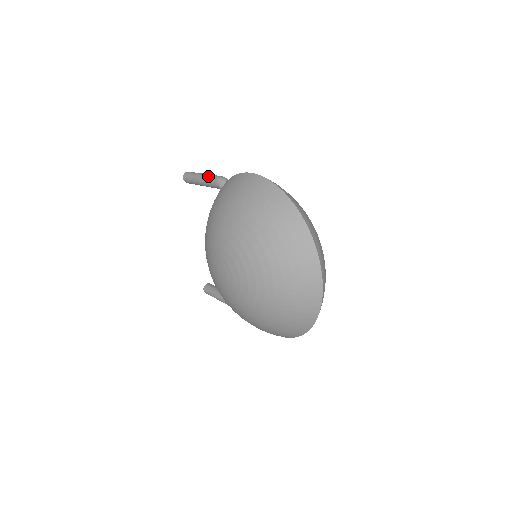
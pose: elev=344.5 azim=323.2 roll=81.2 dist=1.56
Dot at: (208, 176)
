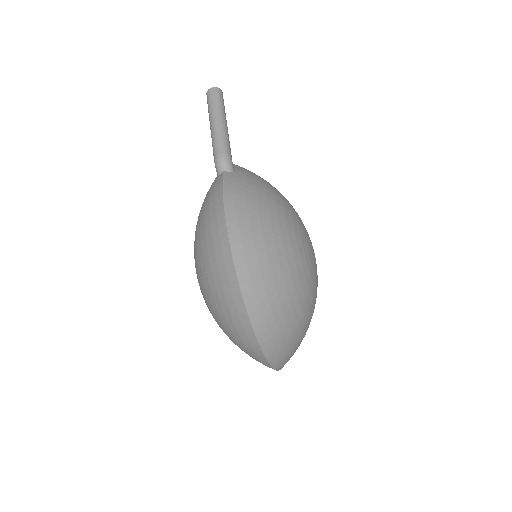
Dot at: (214, 138)
